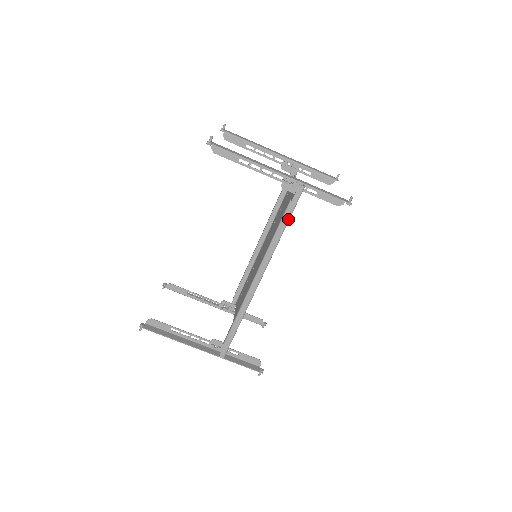
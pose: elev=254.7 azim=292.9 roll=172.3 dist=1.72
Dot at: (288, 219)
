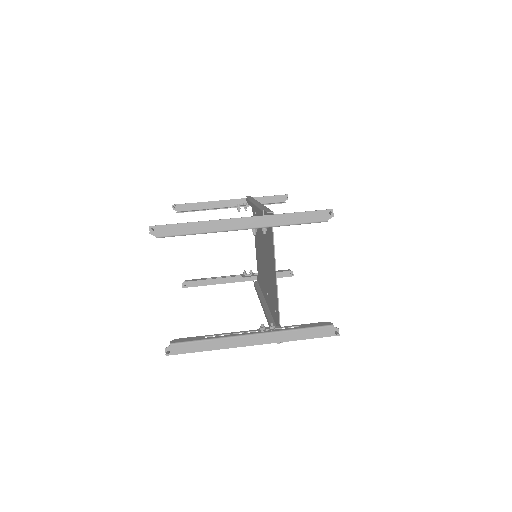
Dot at: occluded
